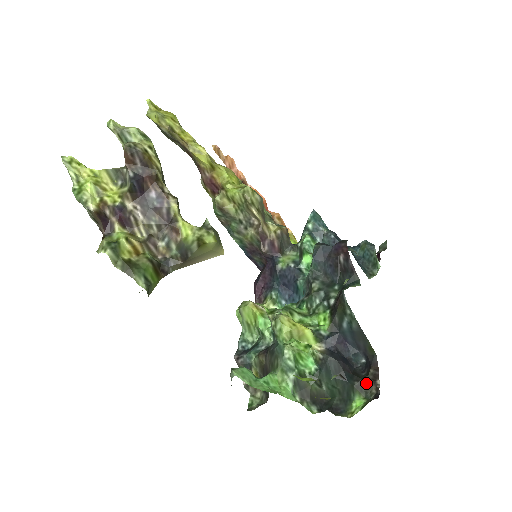
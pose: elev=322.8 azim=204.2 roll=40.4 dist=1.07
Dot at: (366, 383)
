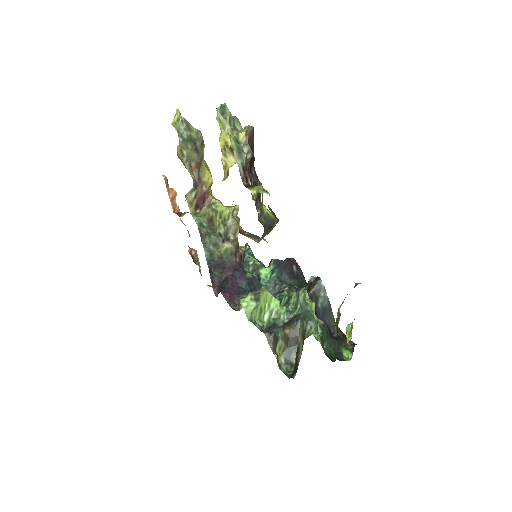
Dot at: (343, 340)
